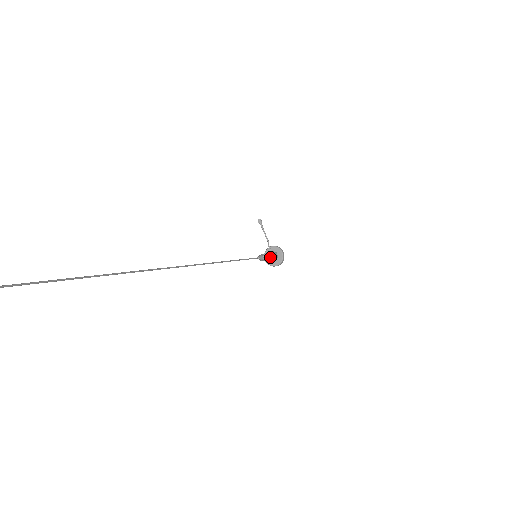
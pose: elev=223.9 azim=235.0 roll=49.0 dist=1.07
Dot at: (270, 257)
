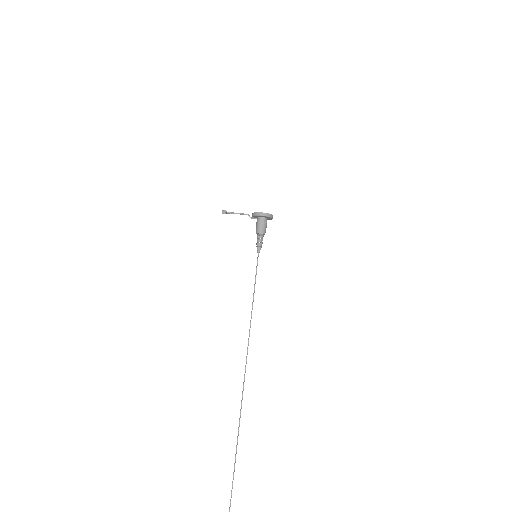
Dot at: (262, 234)
